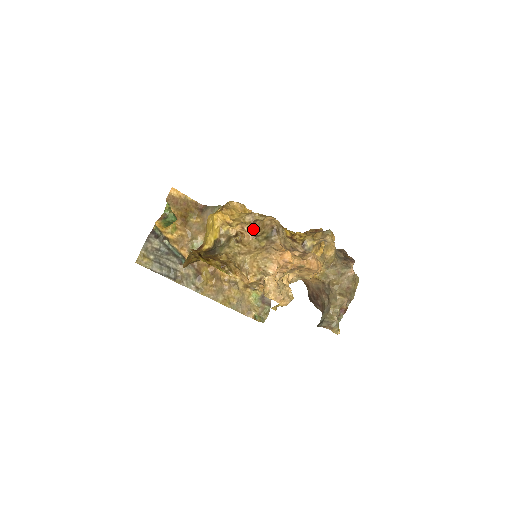
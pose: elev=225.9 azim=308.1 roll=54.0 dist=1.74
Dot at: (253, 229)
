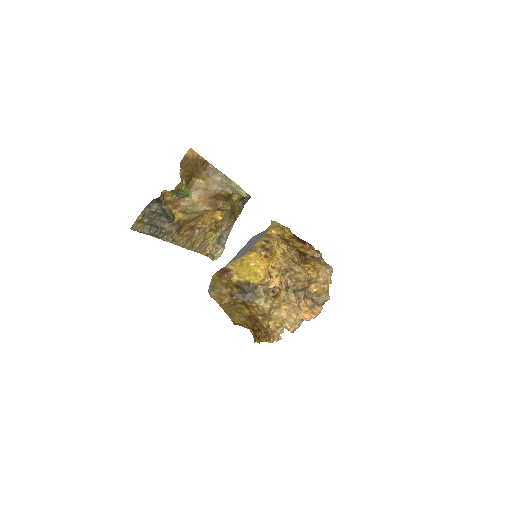
Dot at: (285, 278)
